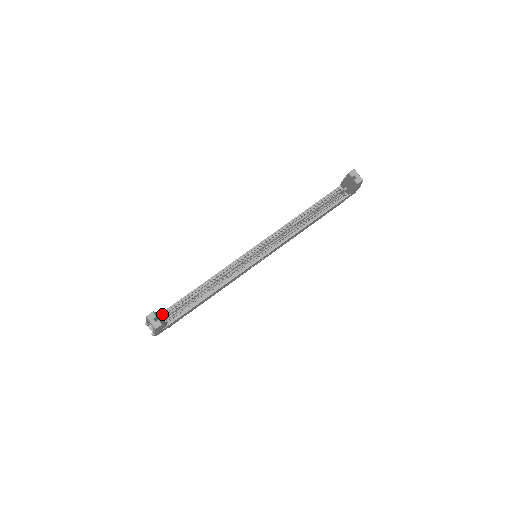
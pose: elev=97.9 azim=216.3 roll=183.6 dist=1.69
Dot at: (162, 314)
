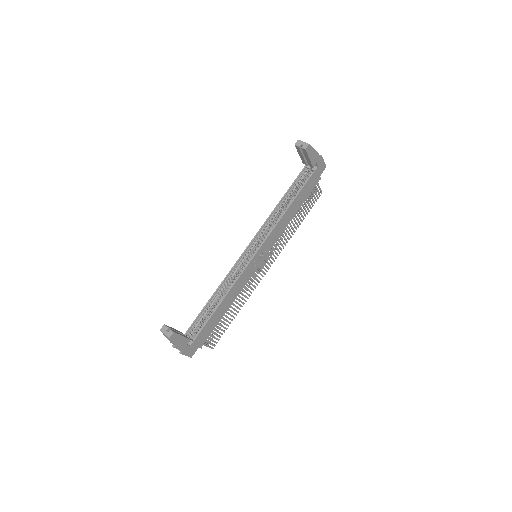
Dot at: (186, 334)
